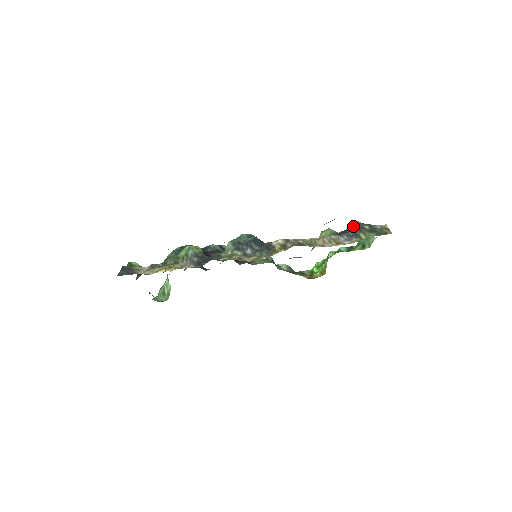
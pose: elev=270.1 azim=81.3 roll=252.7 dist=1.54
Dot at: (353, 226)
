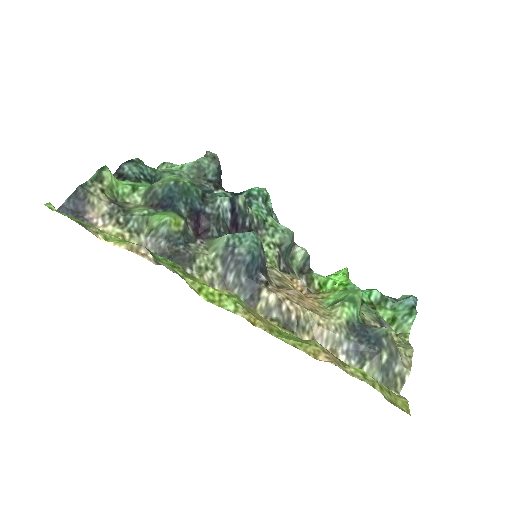
Dot at: (376, 336)
